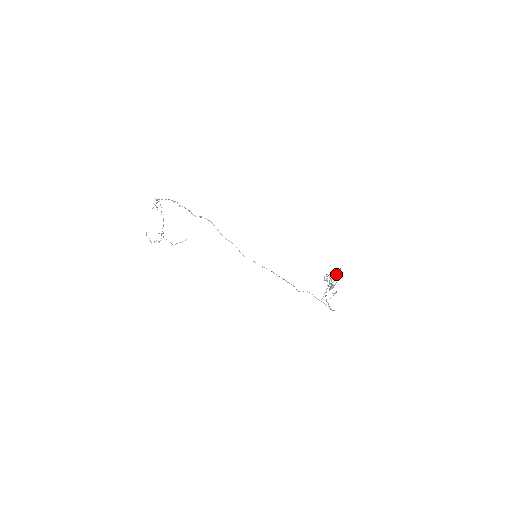
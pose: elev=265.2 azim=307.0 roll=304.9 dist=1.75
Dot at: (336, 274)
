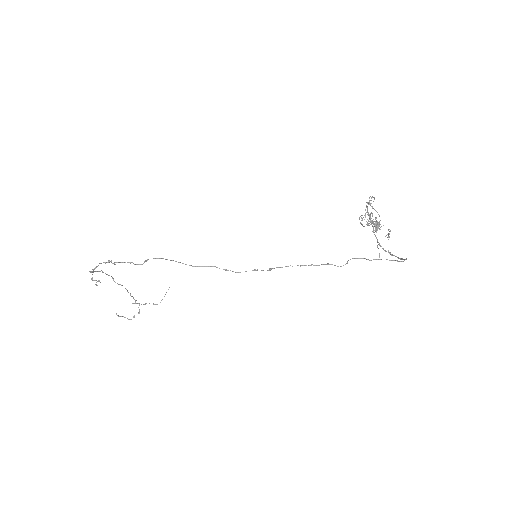
Dot at: (372, 207)
